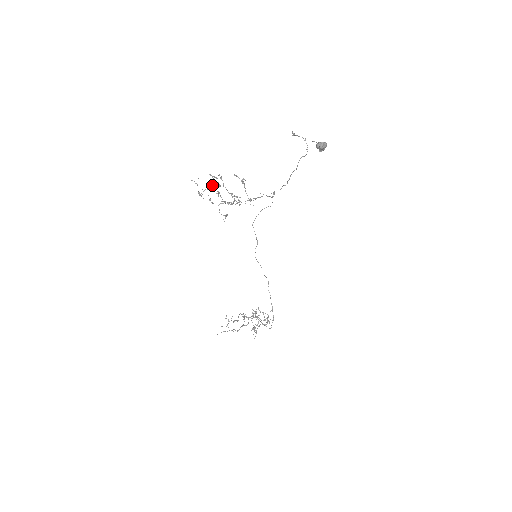
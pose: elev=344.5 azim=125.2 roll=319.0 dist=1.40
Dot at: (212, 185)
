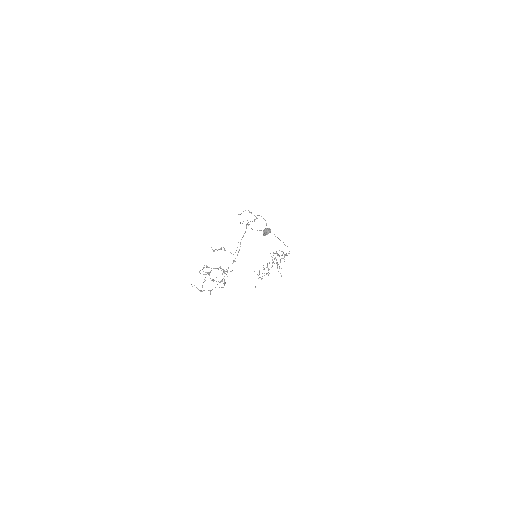
Dot at: occluded
